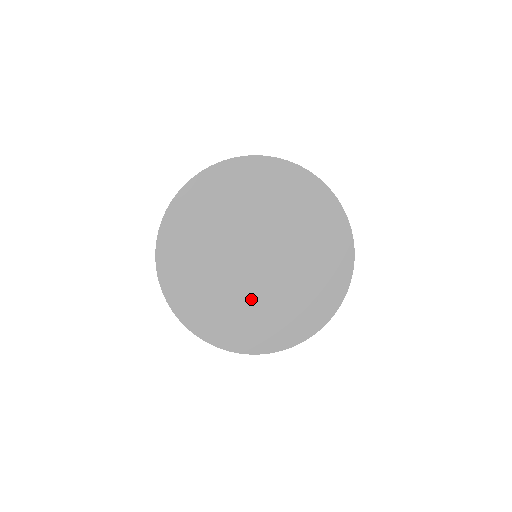
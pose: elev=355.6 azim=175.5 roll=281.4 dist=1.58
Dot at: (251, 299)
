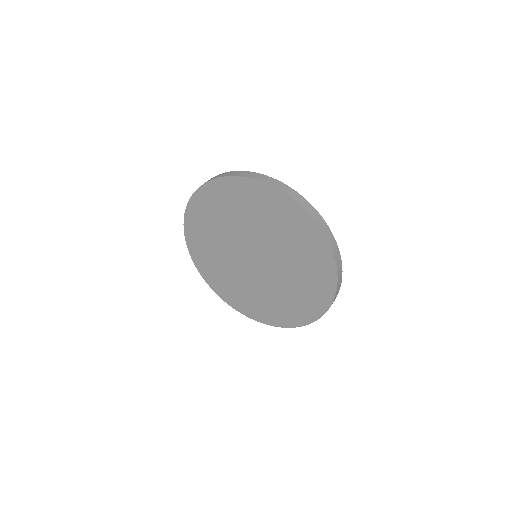
Dot at: (241, 279)
